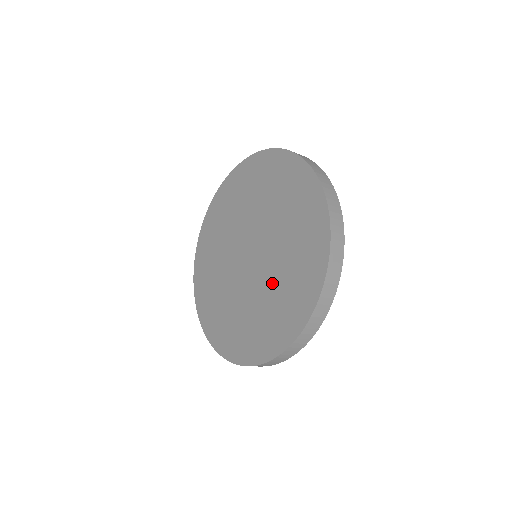
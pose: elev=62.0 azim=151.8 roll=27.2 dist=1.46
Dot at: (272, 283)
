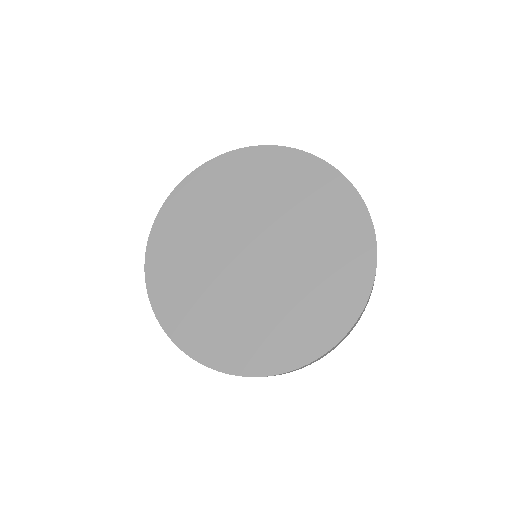
Dot at: (305, 237)
